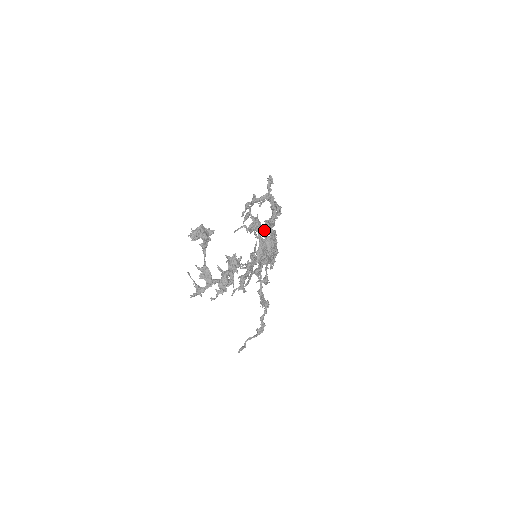
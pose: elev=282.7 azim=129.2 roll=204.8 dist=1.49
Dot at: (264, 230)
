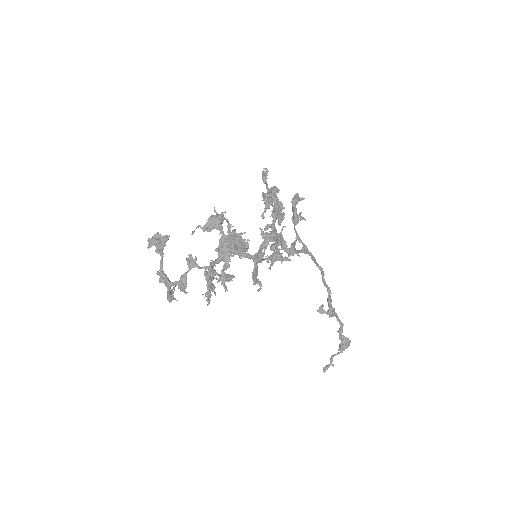
Dot at: (294, 228)
